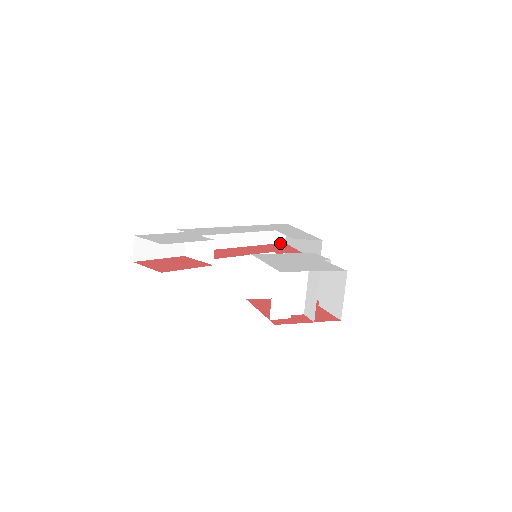
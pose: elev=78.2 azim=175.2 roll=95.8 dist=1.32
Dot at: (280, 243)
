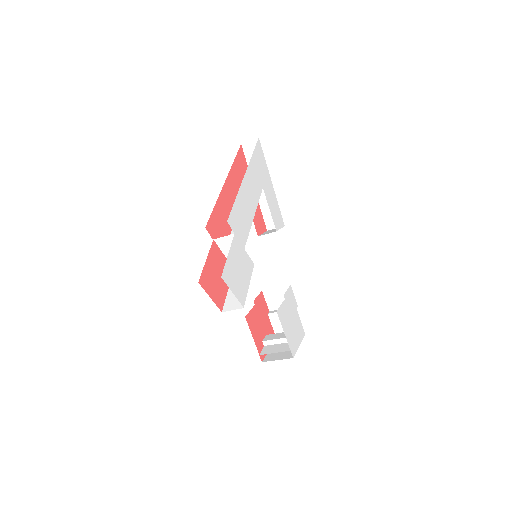
Dot at: (240, 149)
